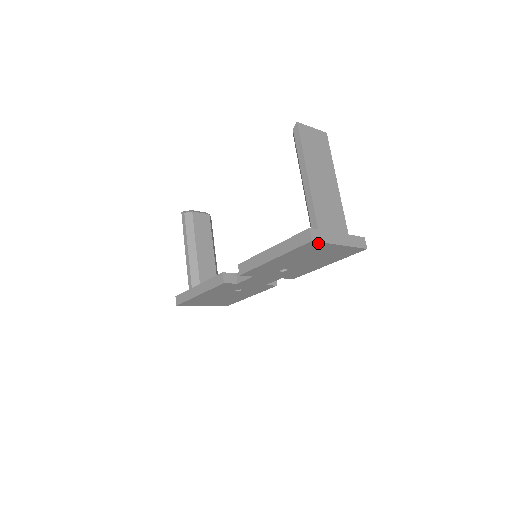
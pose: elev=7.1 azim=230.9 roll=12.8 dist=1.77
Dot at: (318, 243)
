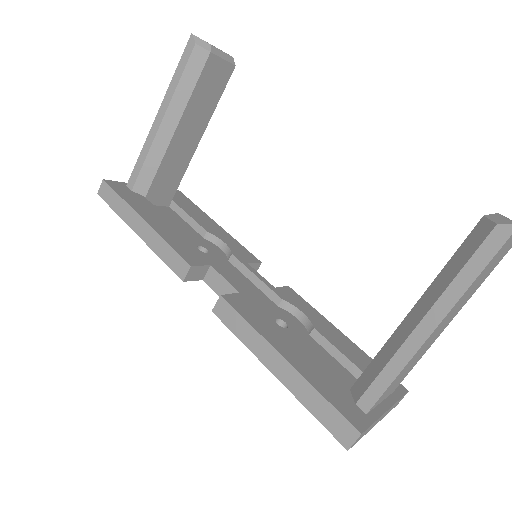
Dot at: occluded
